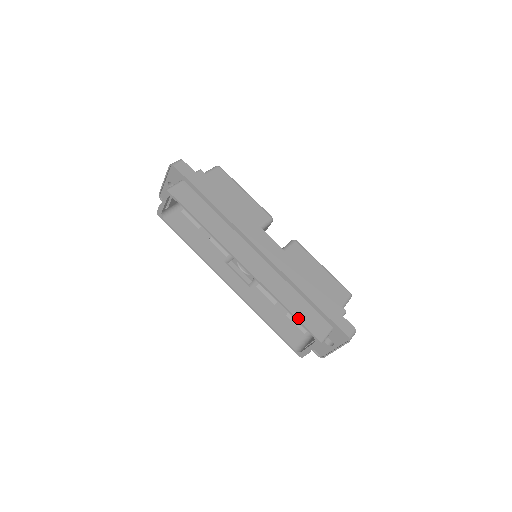
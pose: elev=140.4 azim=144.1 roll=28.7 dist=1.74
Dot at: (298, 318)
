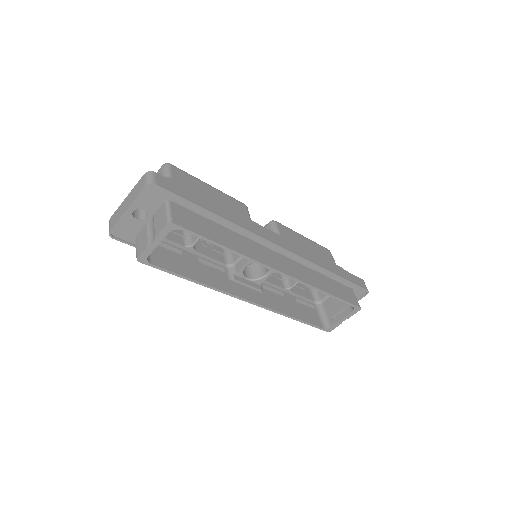
Dot at: (340, 298)
